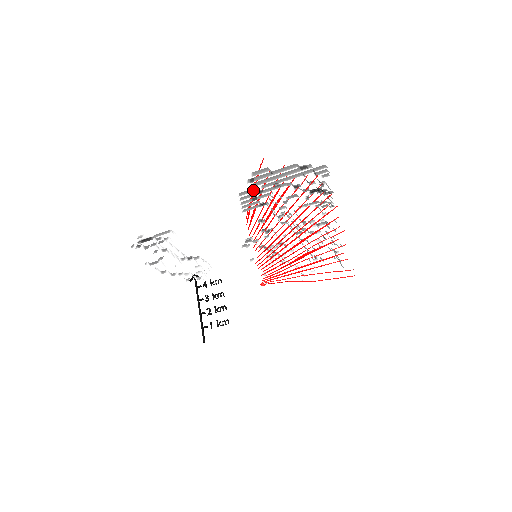
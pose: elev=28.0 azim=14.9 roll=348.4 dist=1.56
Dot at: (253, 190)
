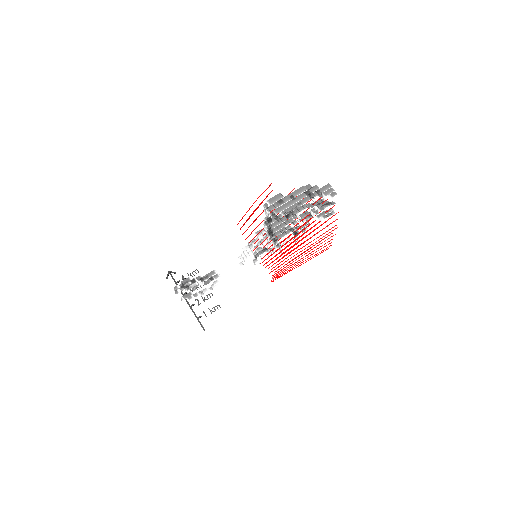
Dot at: (275, 217)
